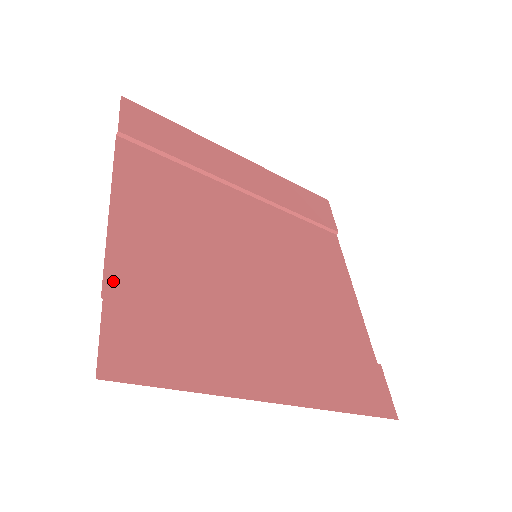
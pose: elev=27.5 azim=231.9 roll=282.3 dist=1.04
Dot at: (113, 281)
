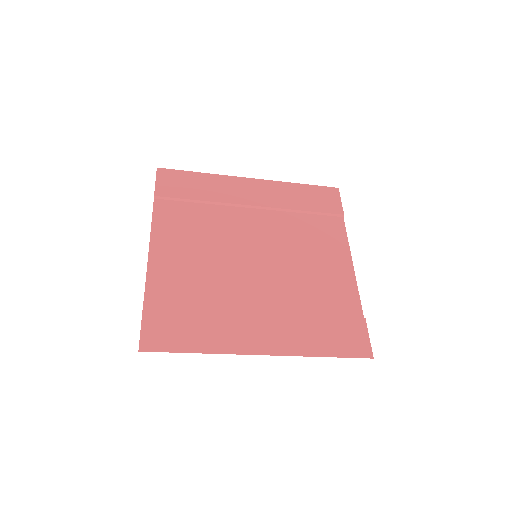
Dot at: (150, 296)
